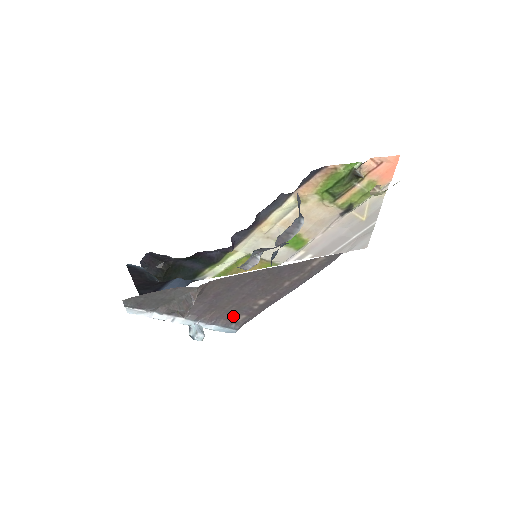
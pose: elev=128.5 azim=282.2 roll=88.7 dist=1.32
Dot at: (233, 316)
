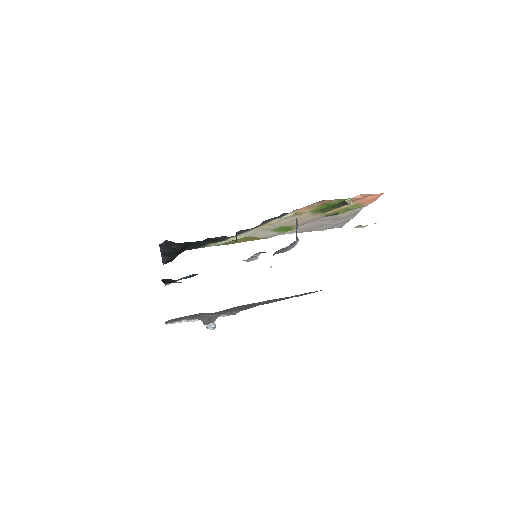
Dot at: (237, 310)
